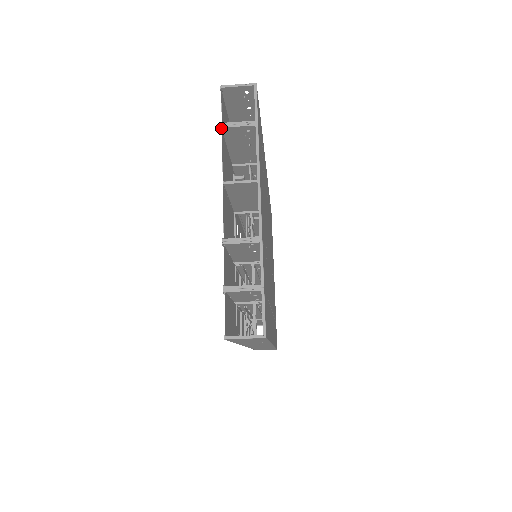
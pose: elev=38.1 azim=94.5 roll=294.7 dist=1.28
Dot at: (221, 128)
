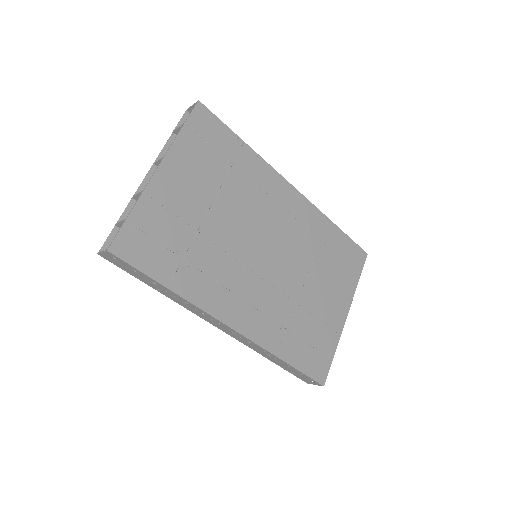
Dot at: (176, 134)
